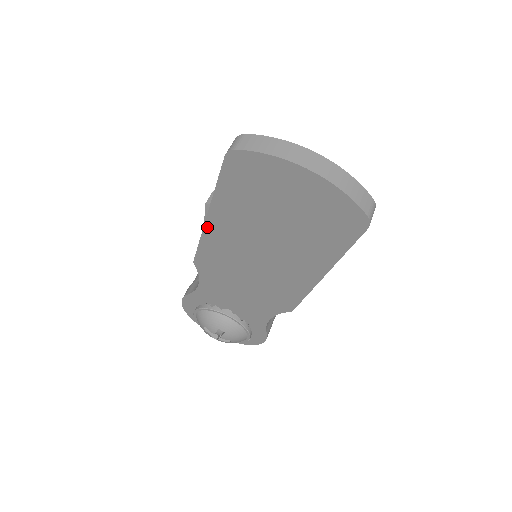
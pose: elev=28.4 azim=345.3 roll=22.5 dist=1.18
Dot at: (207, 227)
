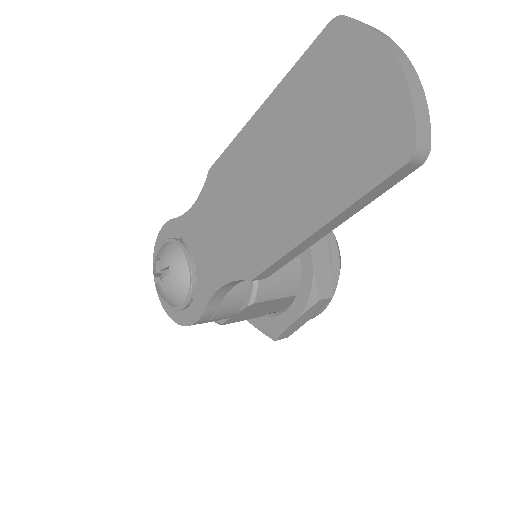
Dot at: (253, 121)
